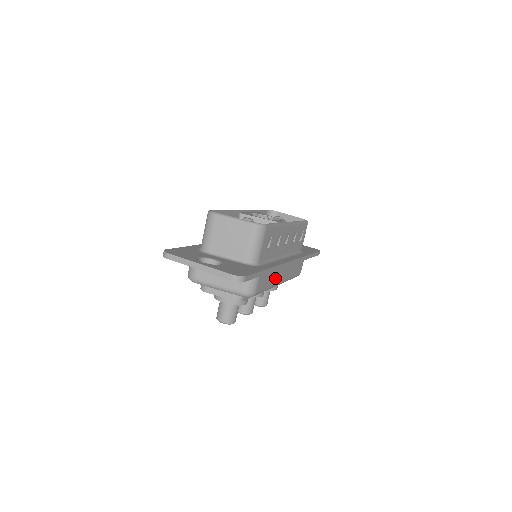
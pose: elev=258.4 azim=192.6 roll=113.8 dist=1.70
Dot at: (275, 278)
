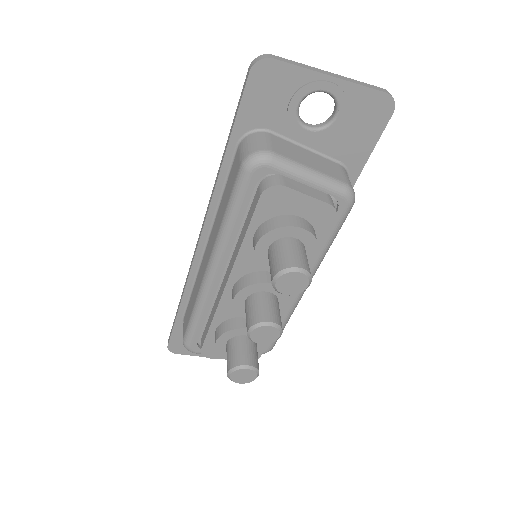
Dot at: occluded
